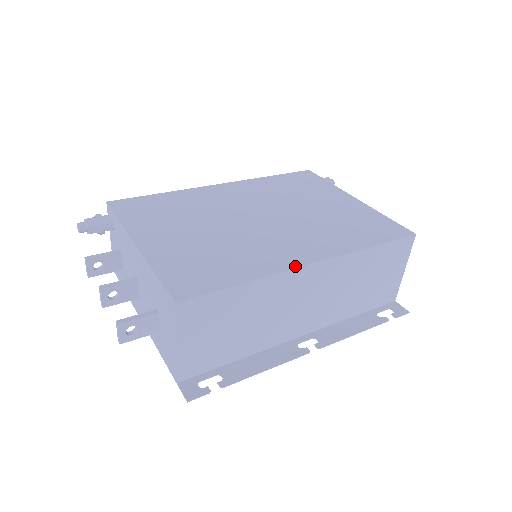
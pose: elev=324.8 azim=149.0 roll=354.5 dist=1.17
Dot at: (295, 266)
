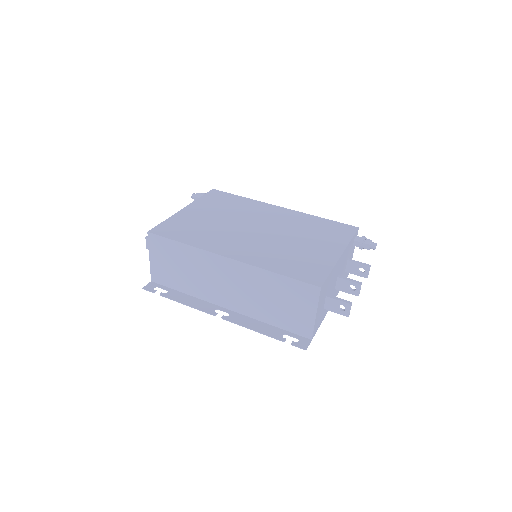
Dot at: (216, 252)
